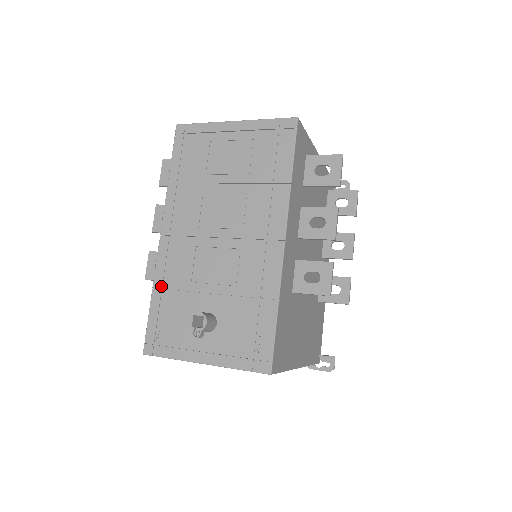
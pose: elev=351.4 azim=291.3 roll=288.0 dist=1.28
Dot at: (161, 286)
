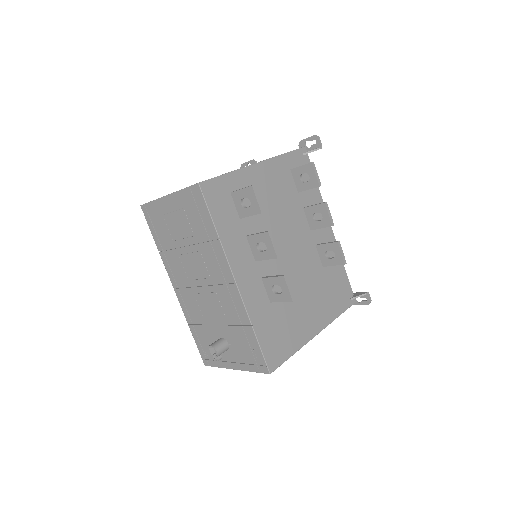
Dot at: (191, 323)
